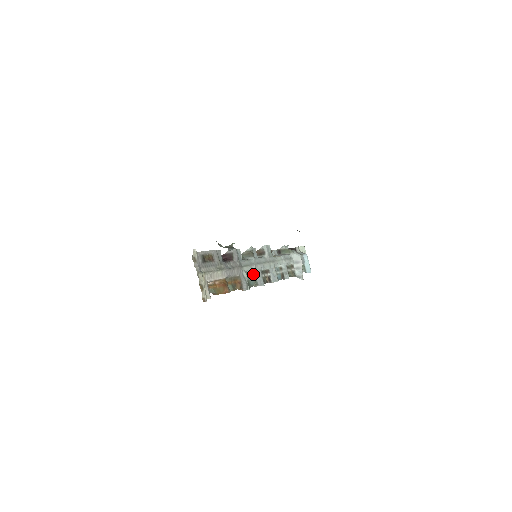
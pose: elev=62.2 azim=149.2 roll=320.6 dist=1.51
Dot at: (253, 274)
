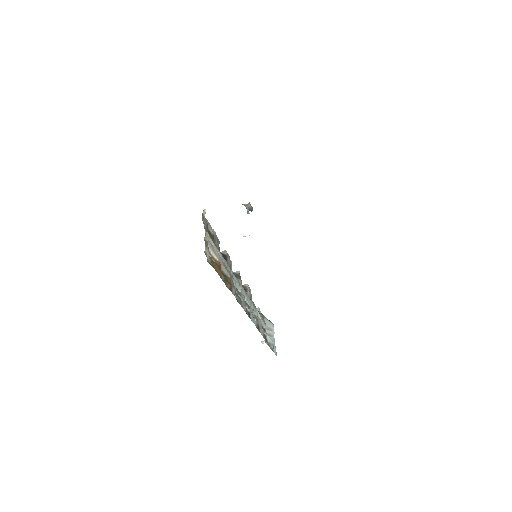
Dot at: (239, 293)
